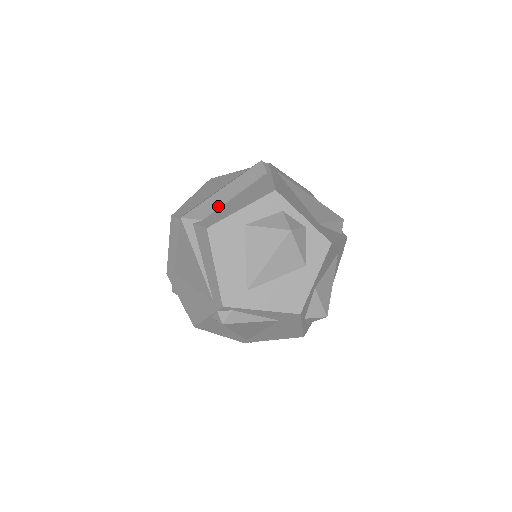
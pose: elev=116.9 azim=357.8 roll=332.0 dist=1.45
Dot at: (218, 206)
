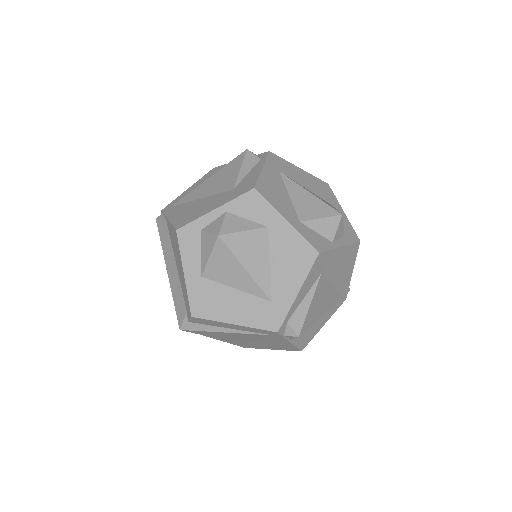
Dot at: (180, 289)
